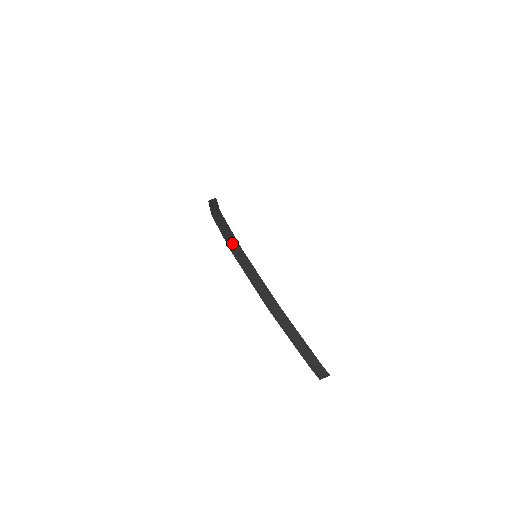
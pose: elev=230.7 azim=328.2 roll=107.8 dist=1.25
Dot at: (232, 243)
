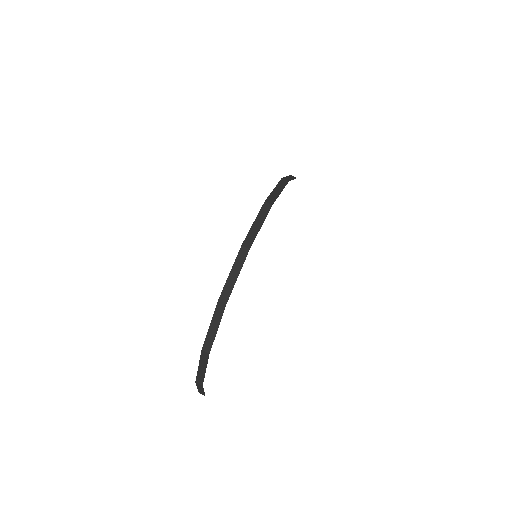
Dot at: (208, 344)
